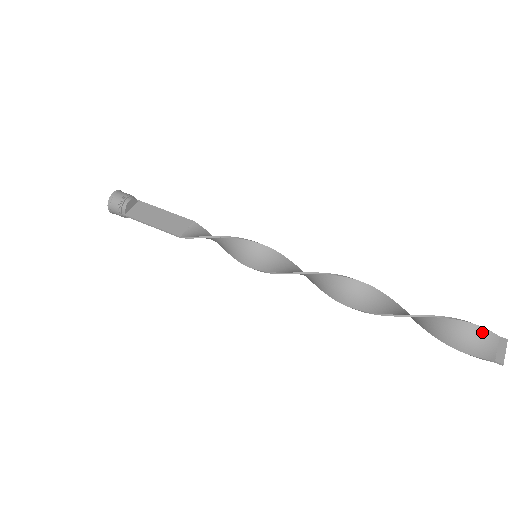
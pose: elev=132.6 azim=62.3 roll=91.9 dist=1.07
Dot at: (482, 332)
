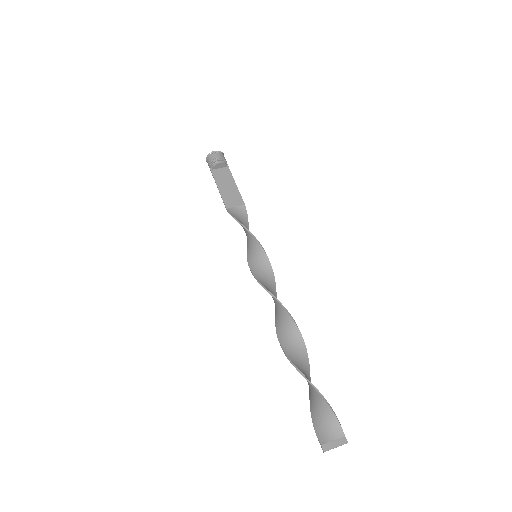
Dot at: (335, 422)
